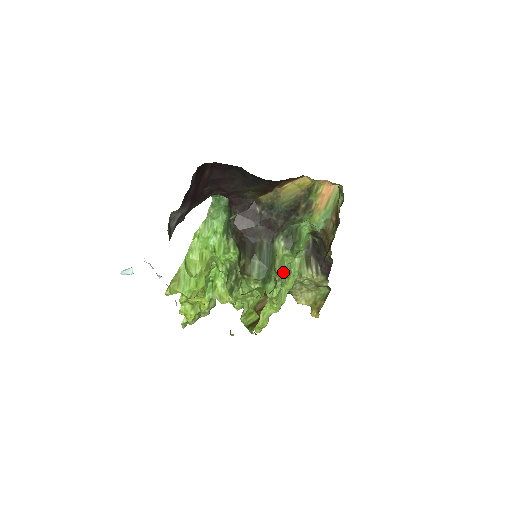
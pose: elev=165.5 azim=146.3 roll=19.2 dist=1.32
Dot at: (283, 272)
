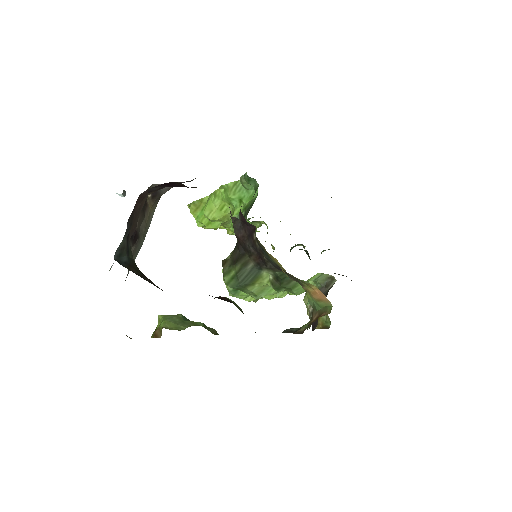
Dot at: (268, 291)
